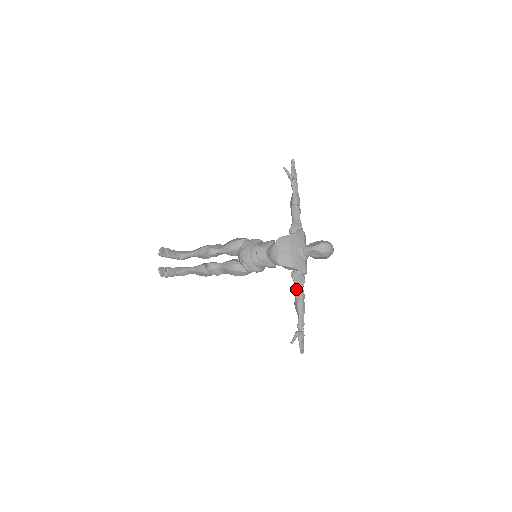
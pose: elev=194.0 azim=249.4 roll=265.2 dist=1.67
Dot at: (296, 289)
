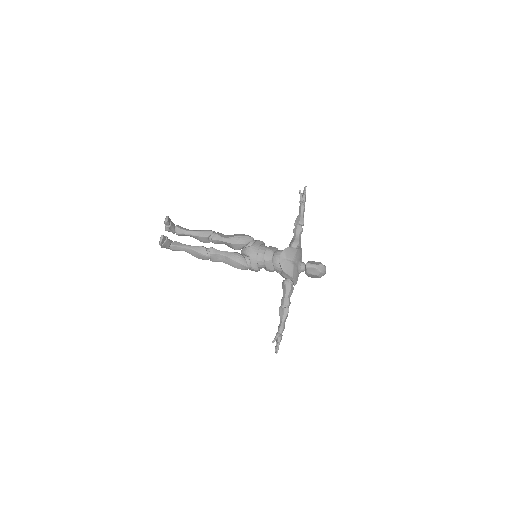
Dot at: (285, 296)
